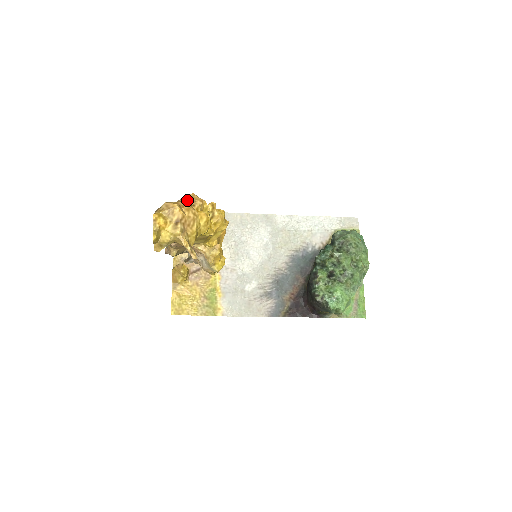
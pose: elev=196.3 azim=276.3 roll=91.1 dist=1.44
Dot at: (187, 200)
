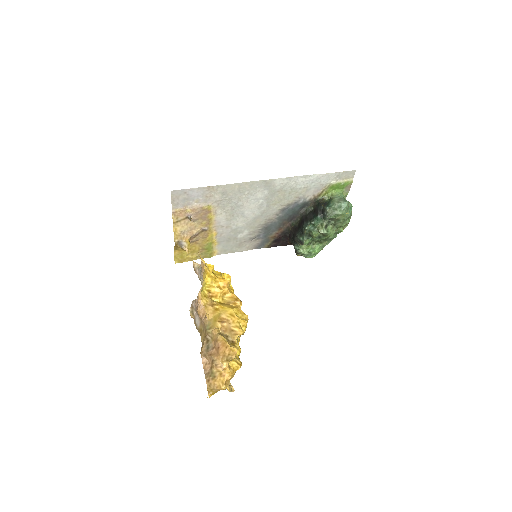
Dot at: (225, 358)
